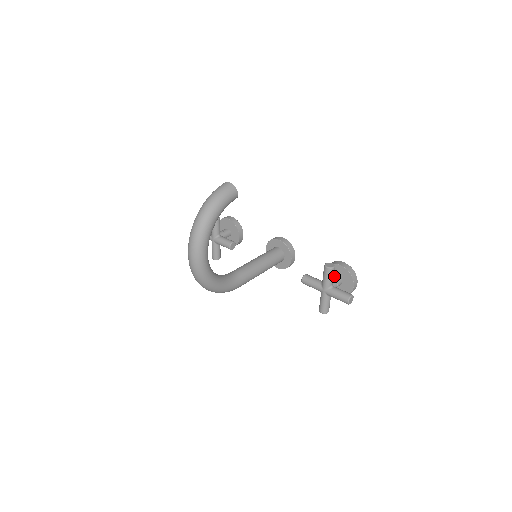
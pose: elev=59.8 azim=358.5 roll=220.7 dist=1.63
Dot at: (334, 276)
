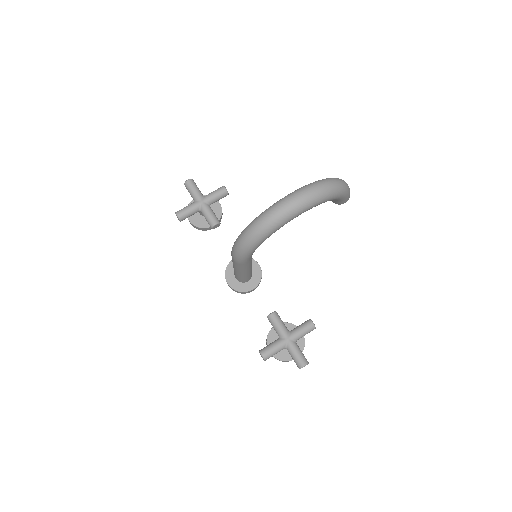
Dot at: occluded
